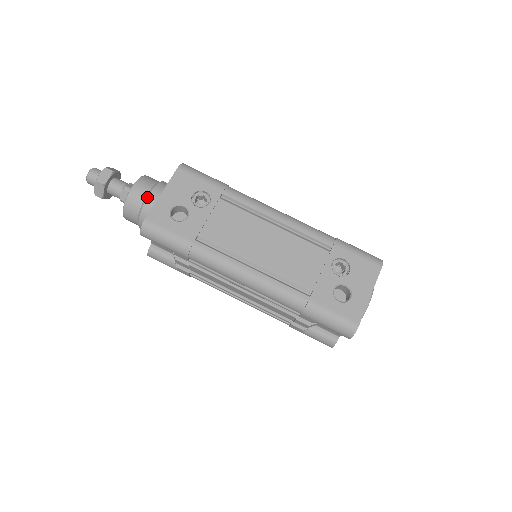
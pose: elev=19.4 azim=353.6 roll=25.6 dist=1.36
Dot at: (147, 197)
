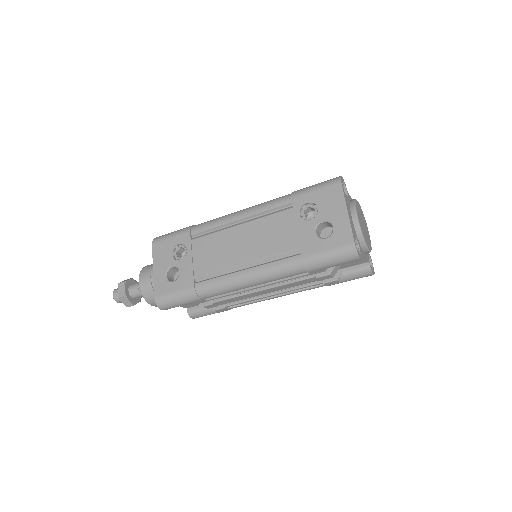
Dot at: (151, 281)
